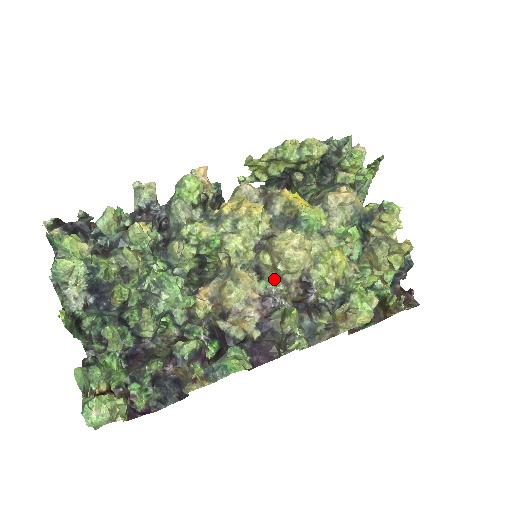
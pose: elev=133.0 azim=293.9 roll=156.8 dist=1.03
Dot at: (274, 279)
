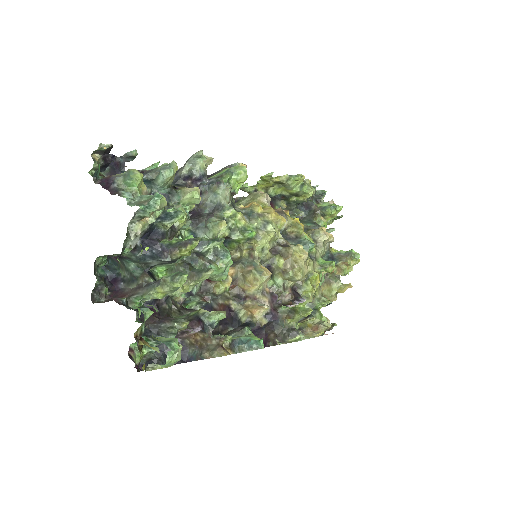
Dot at: (278, 281)
